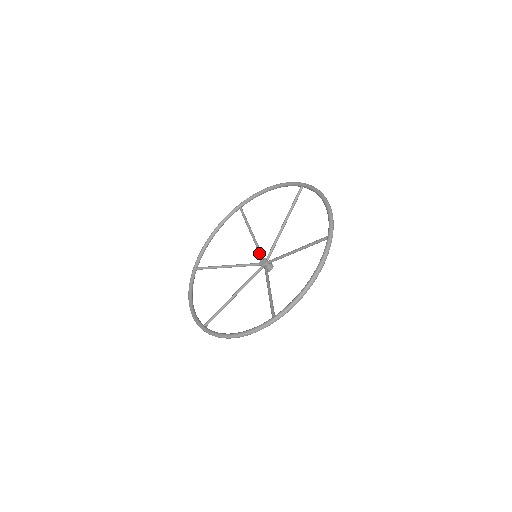
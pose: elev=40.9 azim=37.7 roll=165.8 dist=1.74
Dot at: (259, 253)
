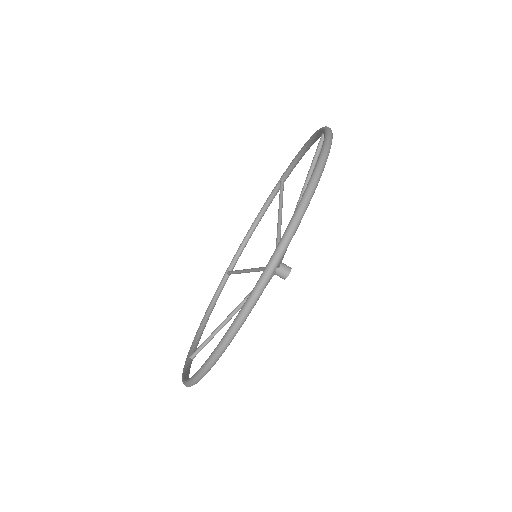
Dot at: occluded
